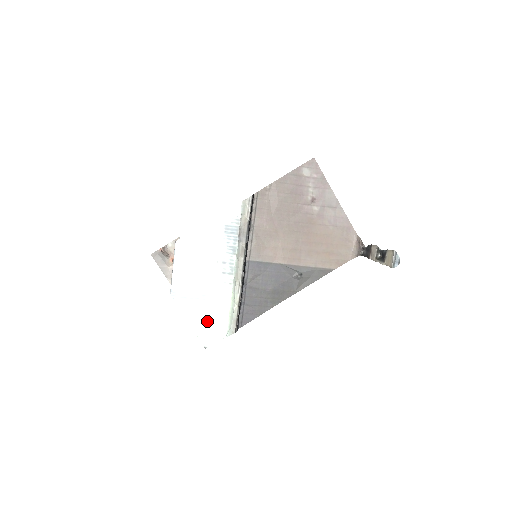
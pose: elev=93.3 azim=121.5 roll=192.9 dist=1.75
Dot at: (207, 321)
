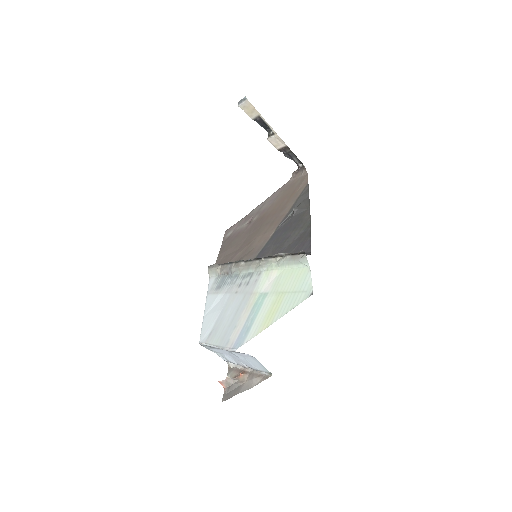
Dot at: (283, 297)
